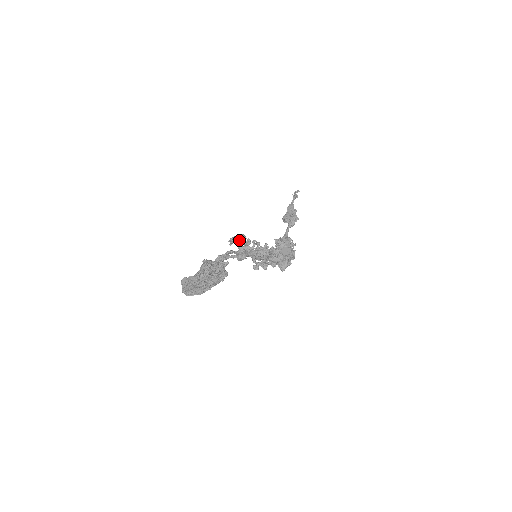
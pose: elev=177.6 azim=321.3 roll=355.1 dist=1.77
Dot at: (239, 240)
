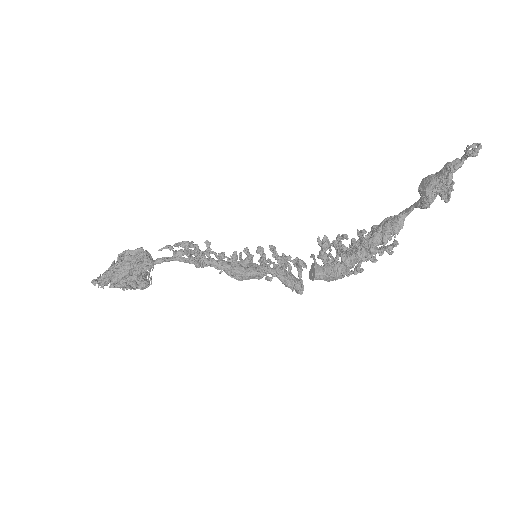
Dot at: occluded
